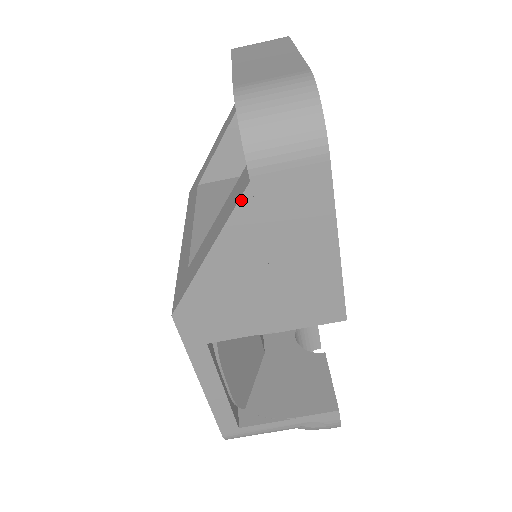
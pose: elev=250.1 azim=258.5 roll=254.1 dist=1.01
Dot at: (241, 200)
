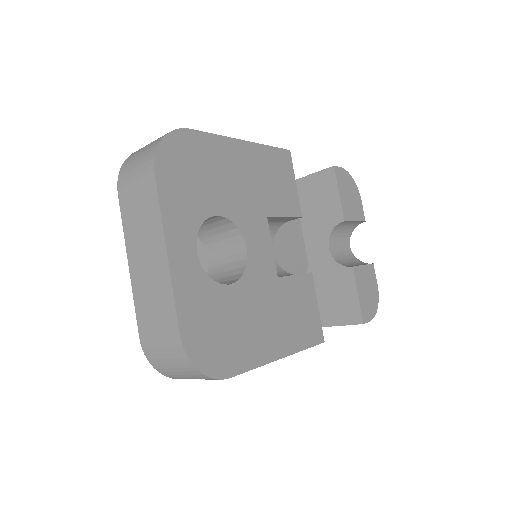
Dot at: occluded
